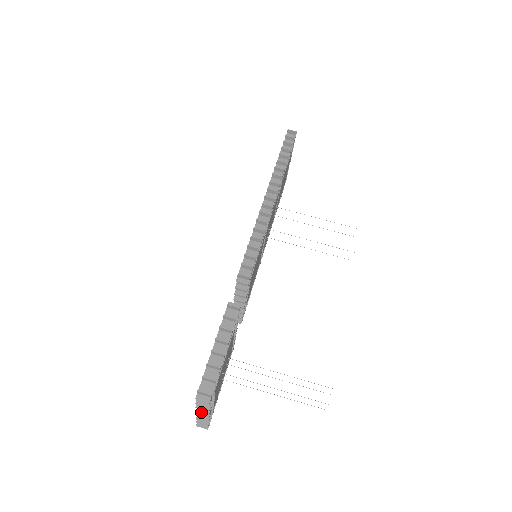
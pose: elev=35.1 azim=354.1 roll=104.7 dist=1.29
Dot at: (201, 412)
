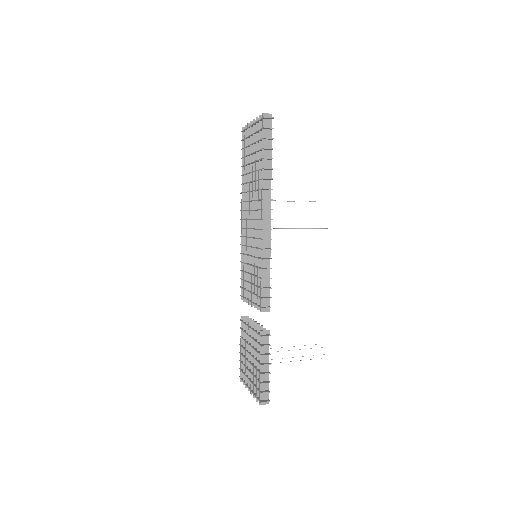
Dot at: occluded
